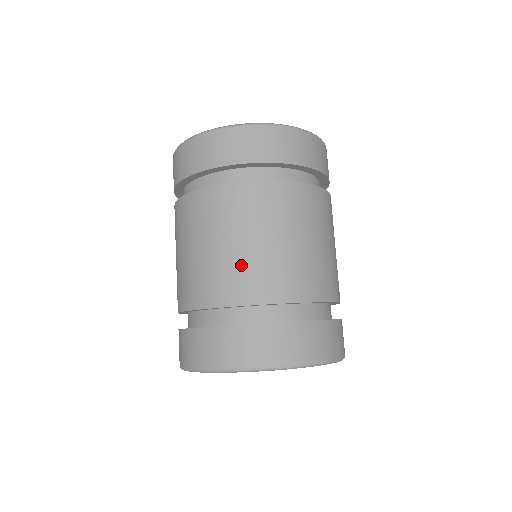
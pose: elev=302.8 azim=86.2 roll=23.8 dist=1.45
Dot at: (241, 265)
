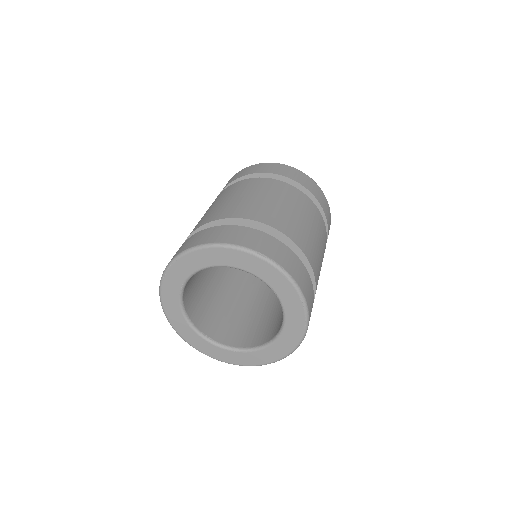
Dot at: (249, 204)
